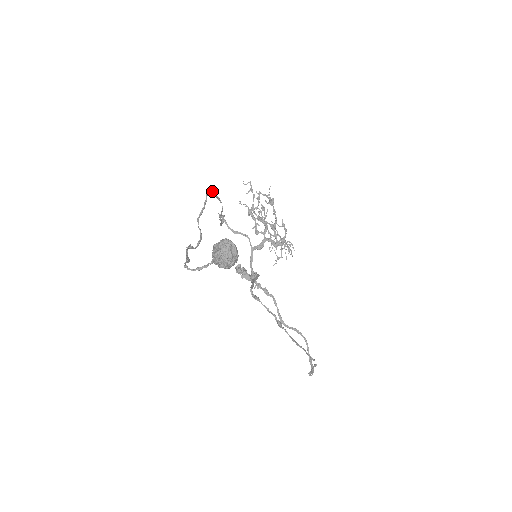
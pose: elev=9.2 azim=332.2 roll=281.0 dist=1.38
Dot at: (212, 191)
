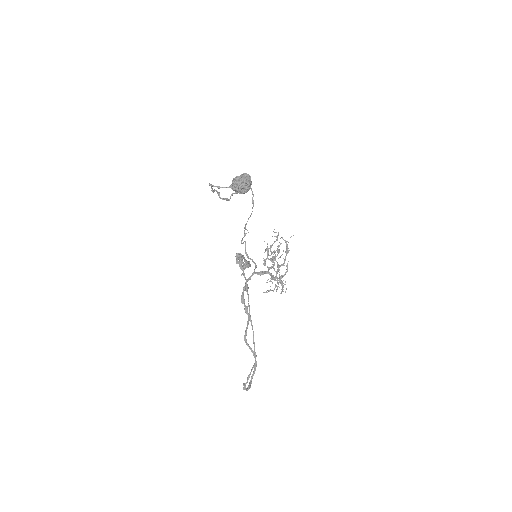
Dot at: occluded
